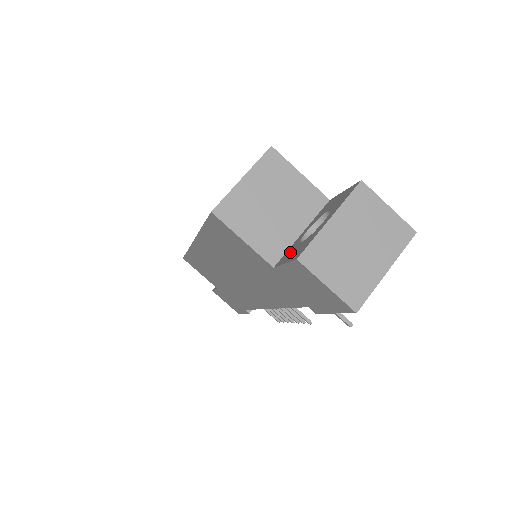
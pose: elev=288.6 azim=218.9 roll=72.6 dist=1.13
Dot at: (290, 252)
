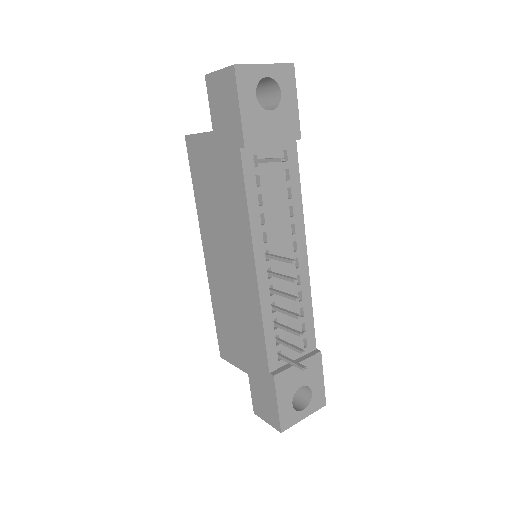
Dot at: occluded
